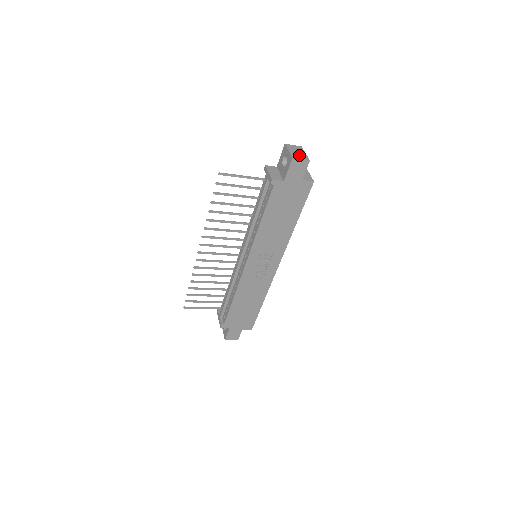
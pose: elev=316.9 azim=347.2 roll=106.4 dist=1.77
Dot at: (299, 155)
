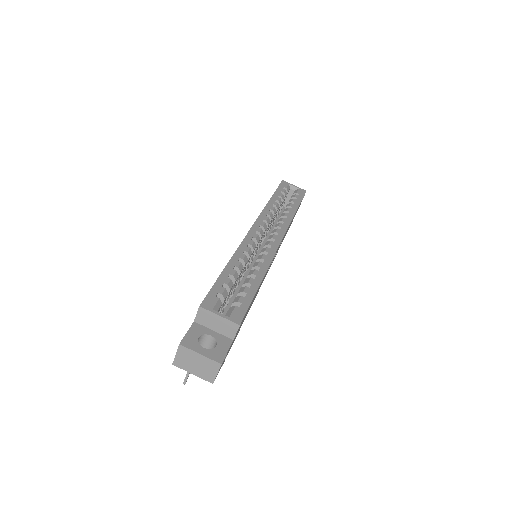
Dot at: (206, 370)
